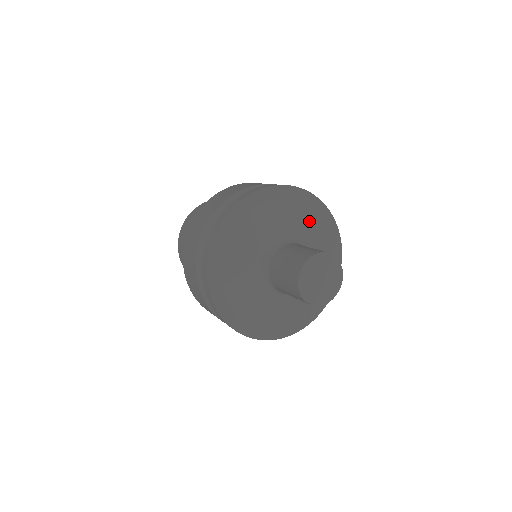
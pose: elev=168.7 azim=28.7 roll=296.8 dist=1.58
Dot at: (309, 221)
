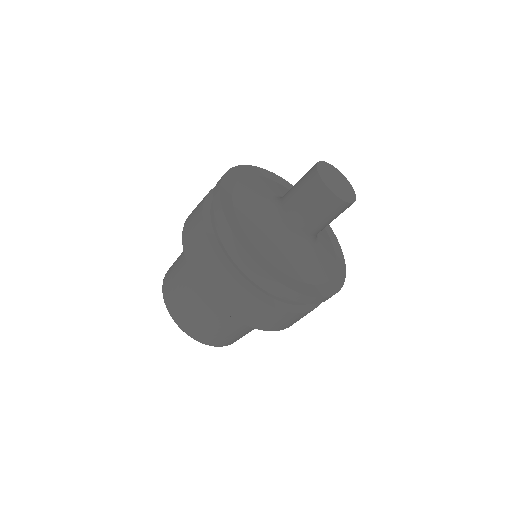
Dot at: occluded
